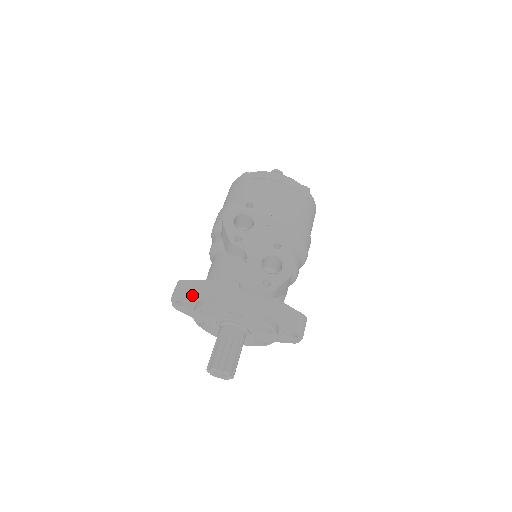
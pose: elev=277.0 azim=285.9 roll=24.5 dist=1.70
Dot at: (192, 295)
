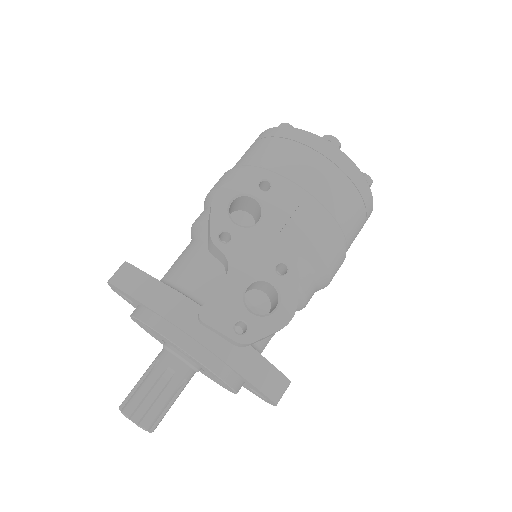
Dot at: (131, 296)
